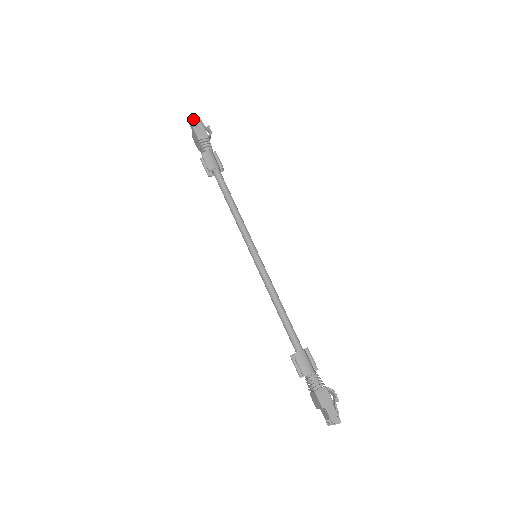
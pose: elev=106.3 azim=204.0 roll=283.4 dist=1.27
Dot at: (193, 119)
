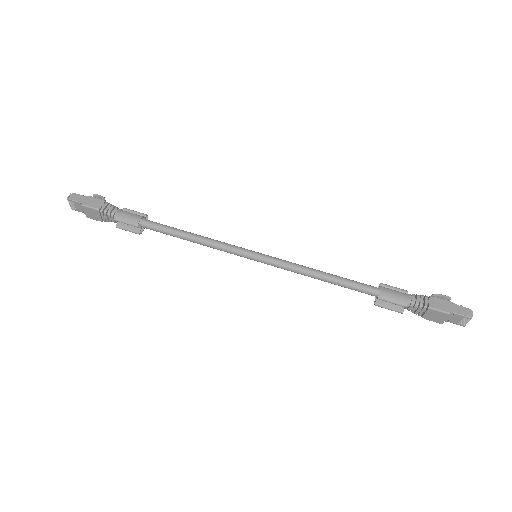
Dot at: (74, 199)
